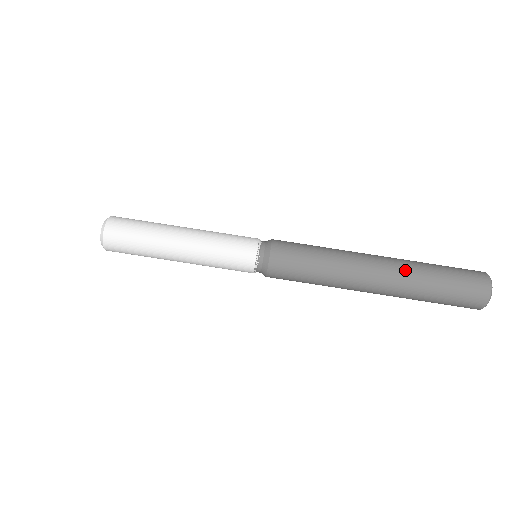
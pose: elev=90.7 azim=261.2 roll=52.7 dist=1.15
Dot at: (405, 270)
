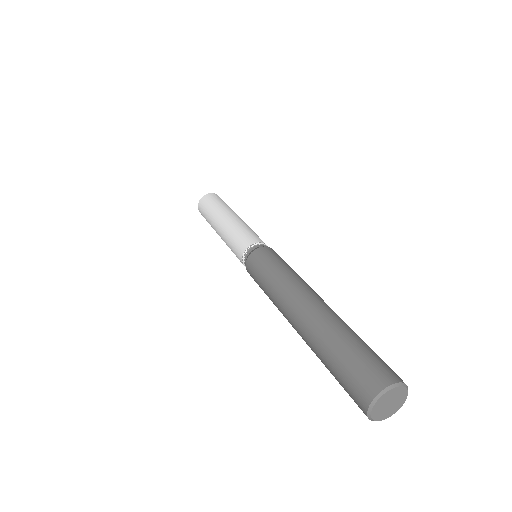
Dot at: (327, 317)
